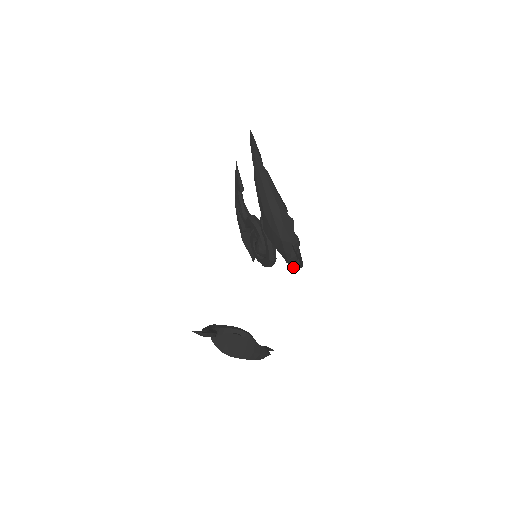
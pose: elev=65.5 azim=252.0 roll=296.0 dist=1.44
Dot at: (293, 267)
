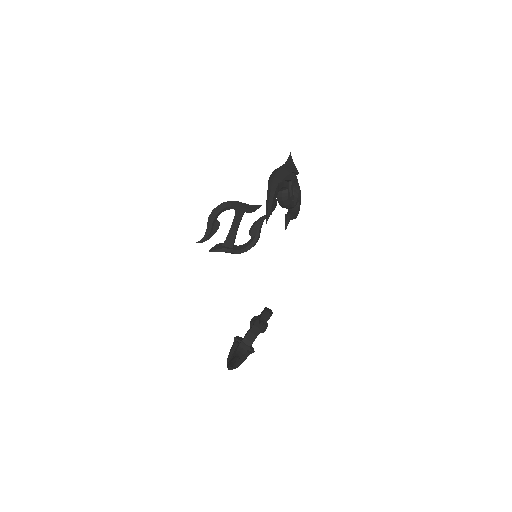
Dot at: occluded
